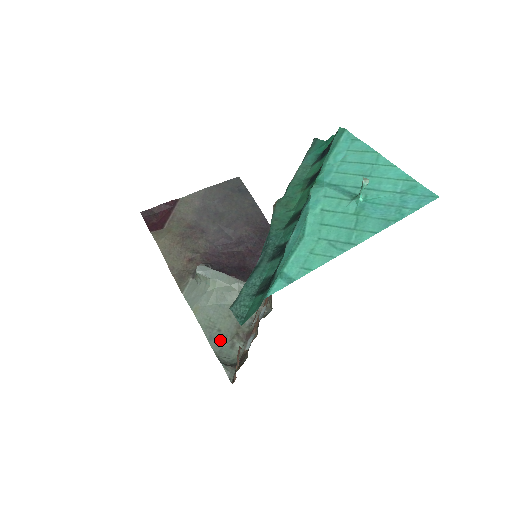
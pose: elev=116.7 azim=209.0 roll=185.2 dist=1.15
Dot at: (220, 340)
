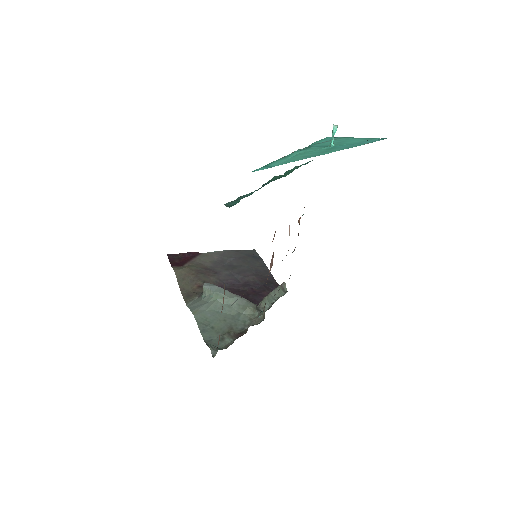
Dot at: (211, 334)
